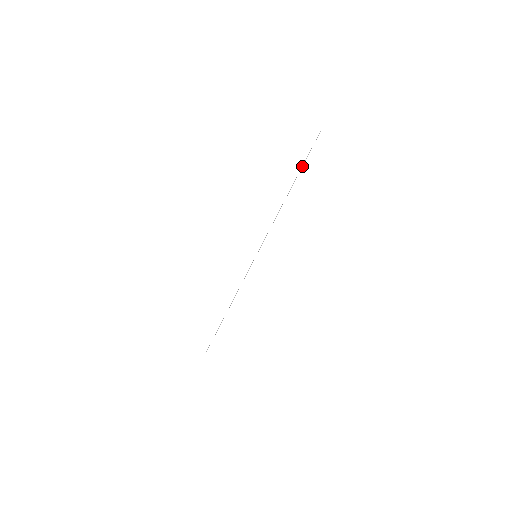
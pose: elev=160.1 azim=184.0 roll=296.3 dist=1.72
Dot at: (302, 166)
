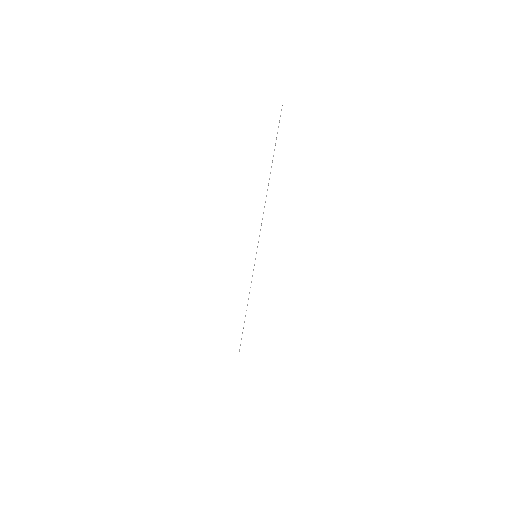
Dot at: occluded
